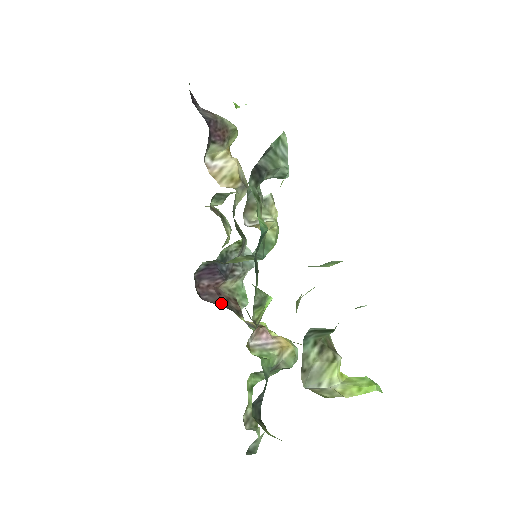
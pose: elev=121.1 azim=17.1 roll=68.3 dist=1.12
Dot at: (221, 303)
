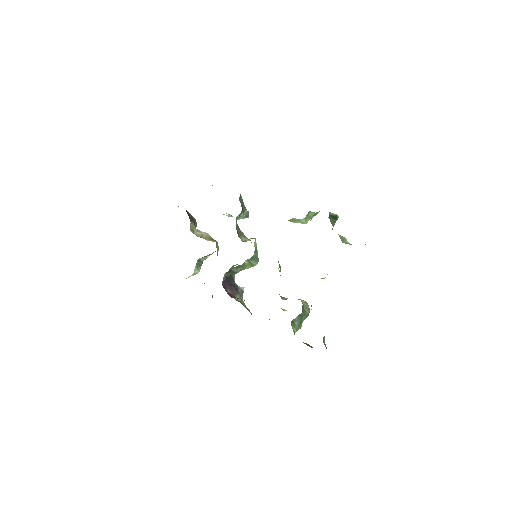
Dot at: (244, 300)
